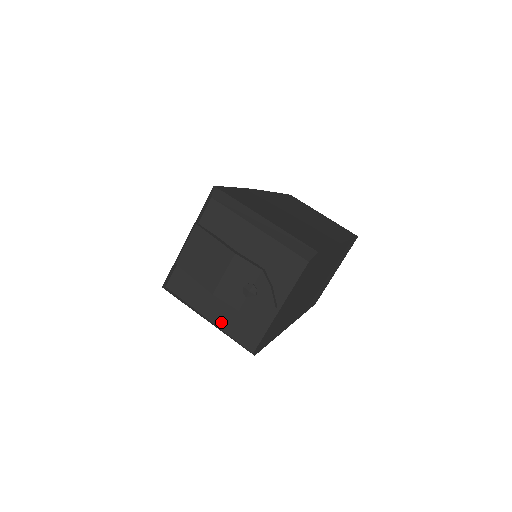
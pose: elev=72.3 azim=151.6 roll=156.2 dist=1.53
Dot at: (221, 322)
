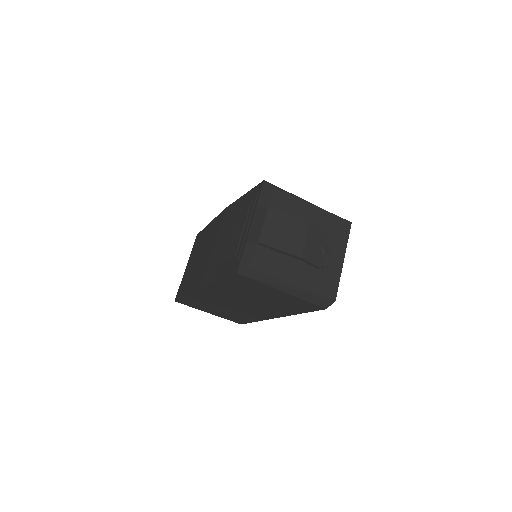
Dot at: (306, 283)
